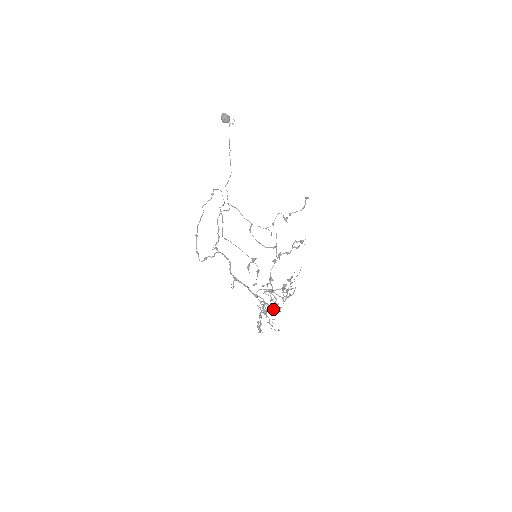
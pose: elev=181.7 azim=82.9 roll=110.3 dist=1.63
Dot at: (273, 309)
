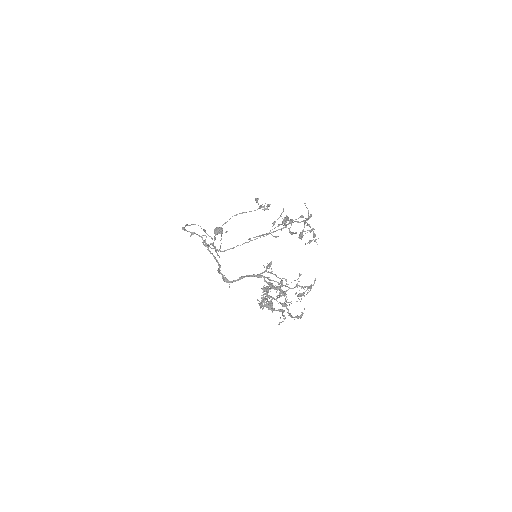
Dot at: (282, 304)
